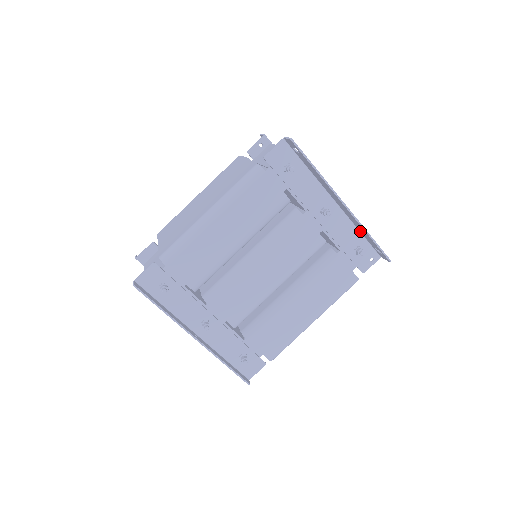
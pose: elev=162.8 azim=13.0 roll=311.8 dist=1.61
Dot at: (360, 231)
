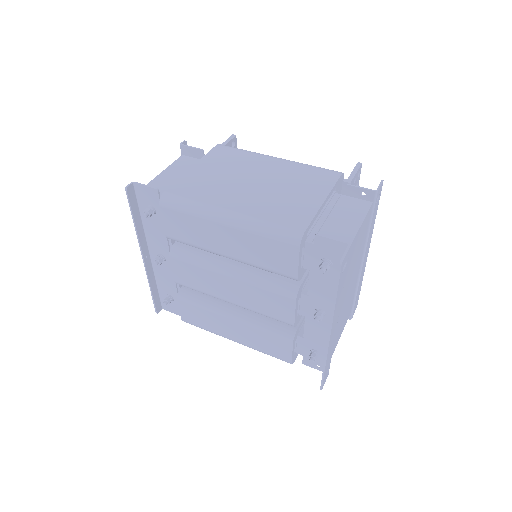
Dot at: occluded
